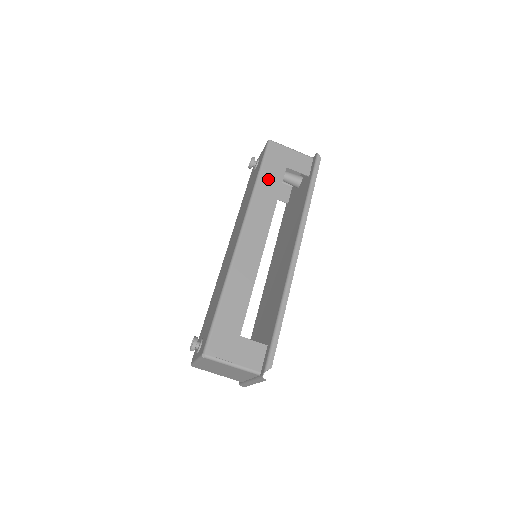
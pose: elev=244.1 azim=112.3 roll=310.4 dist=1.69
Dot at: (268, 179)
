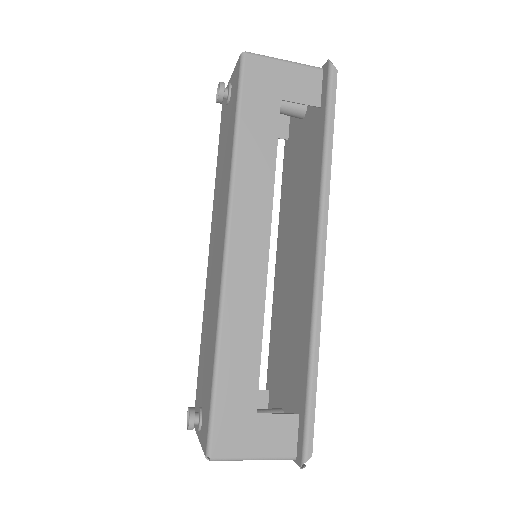
Dot at: (254, 132)
